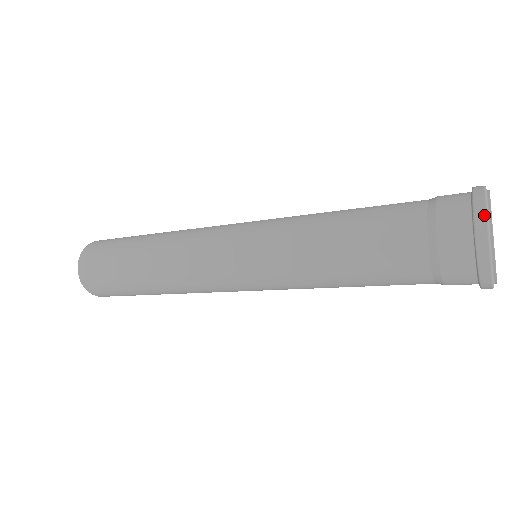
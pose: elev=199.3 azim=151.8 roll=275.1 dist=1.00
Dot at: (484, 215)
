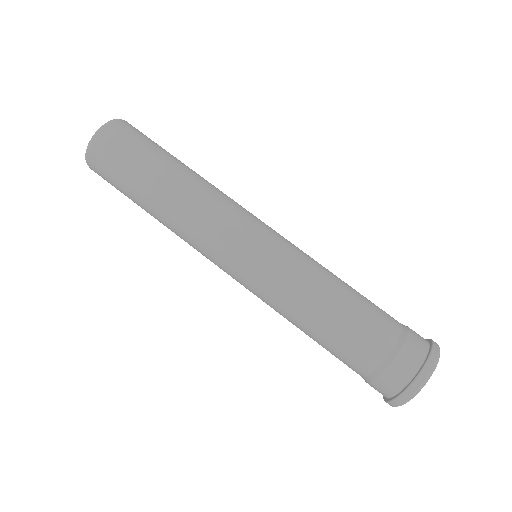
Dot at: (406, 399)
